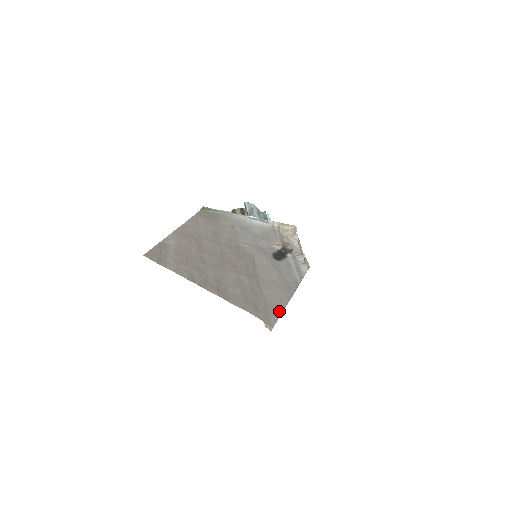
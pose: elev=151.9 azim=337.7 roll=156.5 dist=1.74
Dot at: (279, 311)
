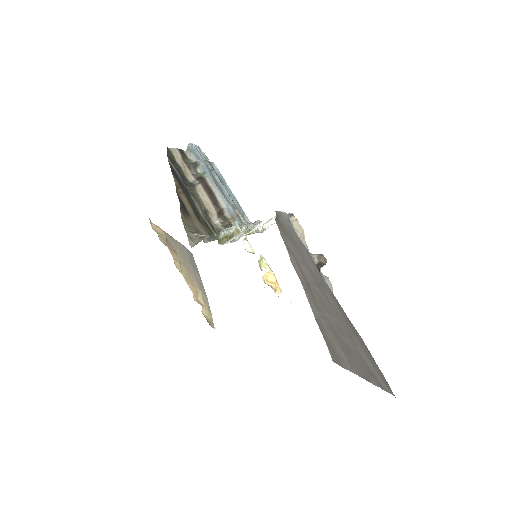
Dot at: occluded
